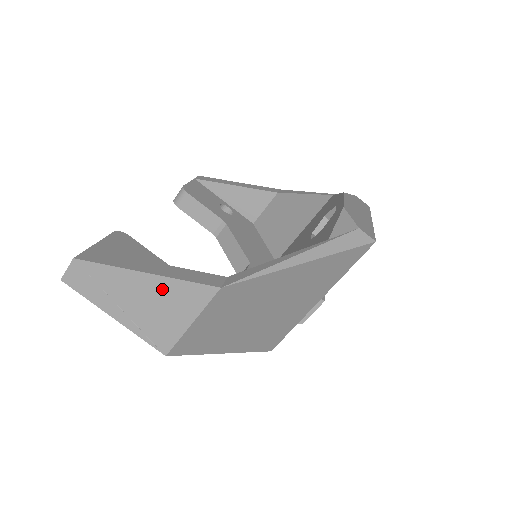
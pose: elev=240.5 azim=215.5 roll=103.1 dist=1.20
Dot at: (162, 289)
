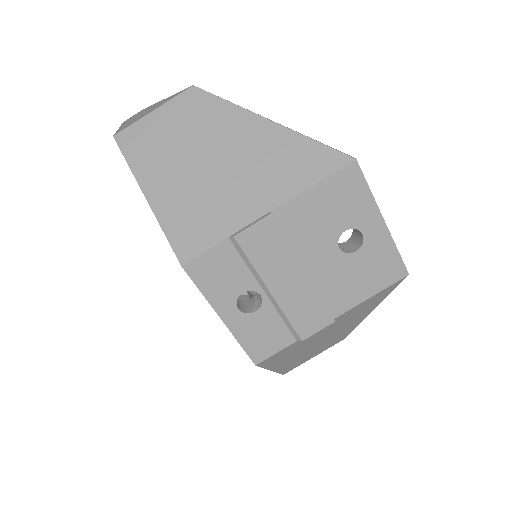
Dot at: occluded
